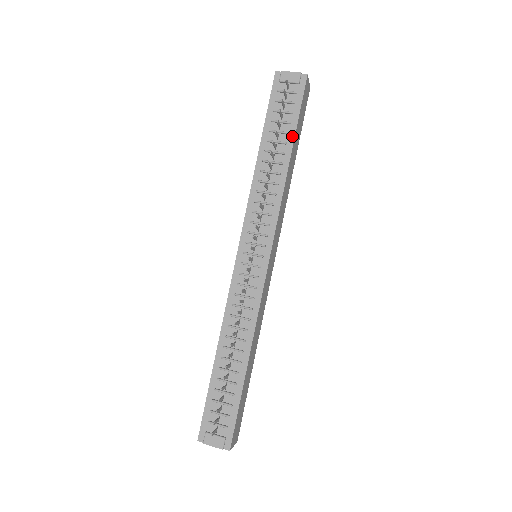
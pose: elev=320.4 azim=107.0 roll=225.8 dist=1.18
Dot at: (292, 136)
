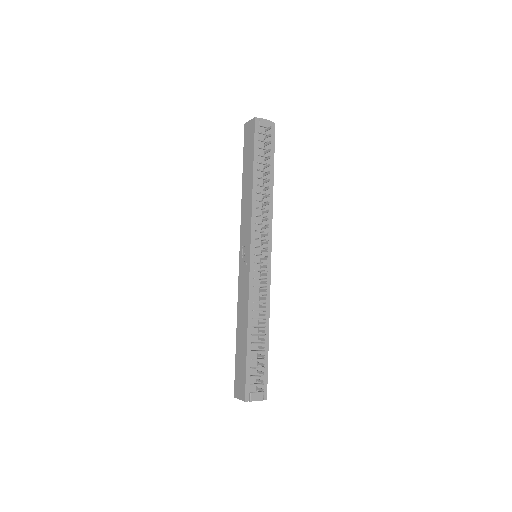
Dot at: (272, 167)
